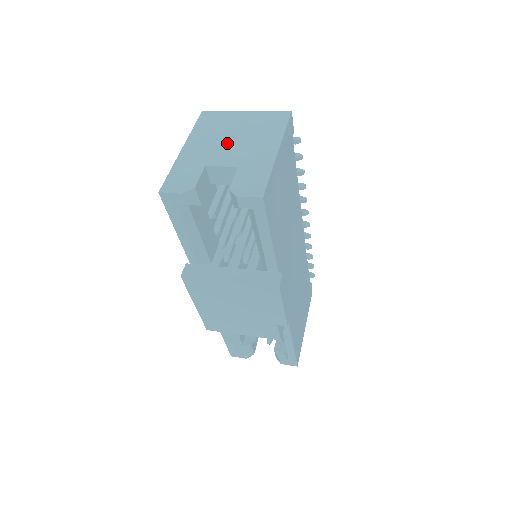
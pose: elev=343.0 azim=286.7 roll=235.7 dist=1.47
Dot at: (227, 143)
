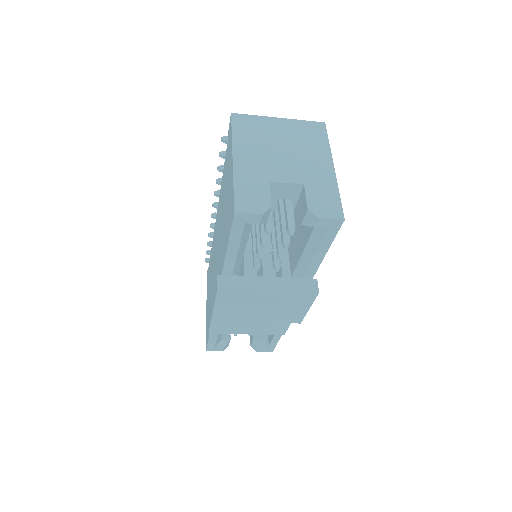
Dot at: (279, 155)
